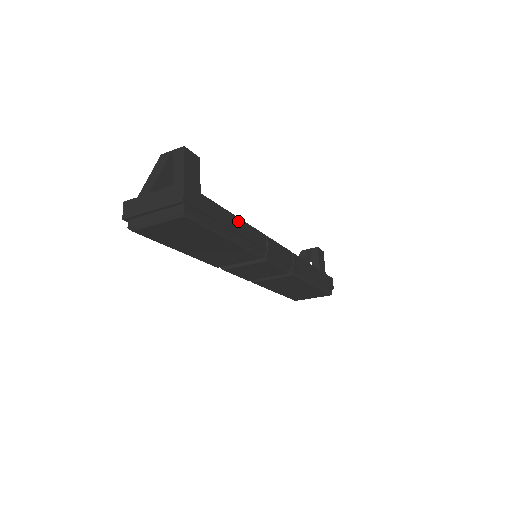
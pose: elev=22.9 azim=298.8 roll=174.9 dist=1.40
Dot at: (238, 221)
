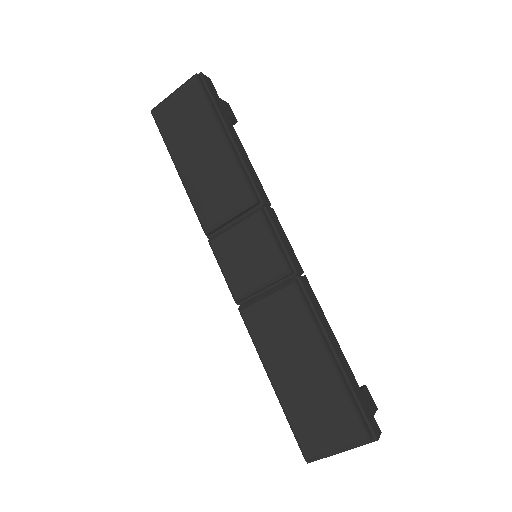
Dot at: (244, 151)
